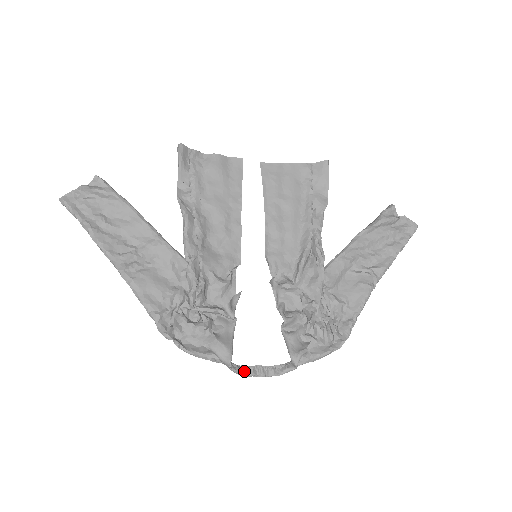
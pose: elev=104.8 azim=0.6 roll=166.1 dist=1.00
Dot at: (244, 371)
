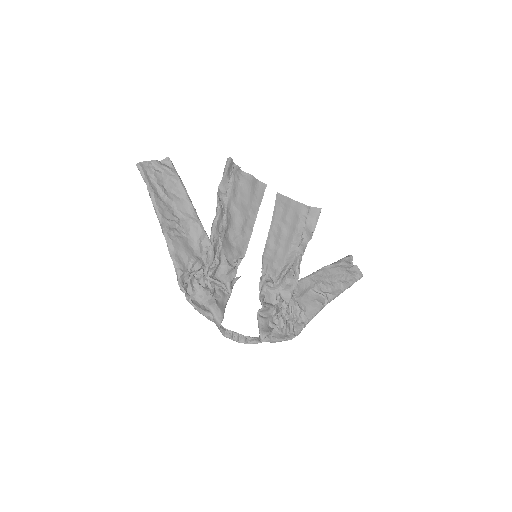
Dot at: (226, 333)
